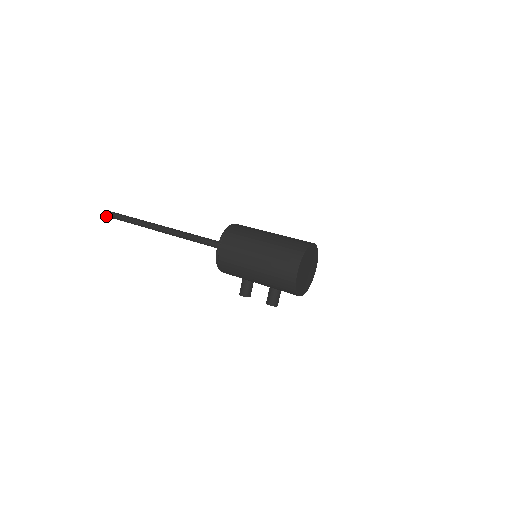
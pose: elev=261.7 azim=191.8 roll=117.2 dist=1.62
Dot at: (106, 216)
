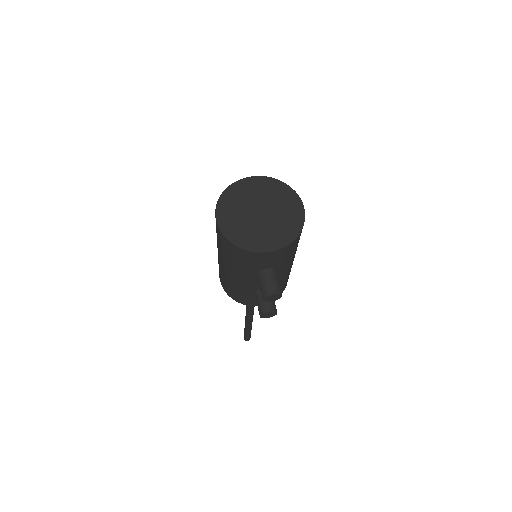
Dot at: occluded
